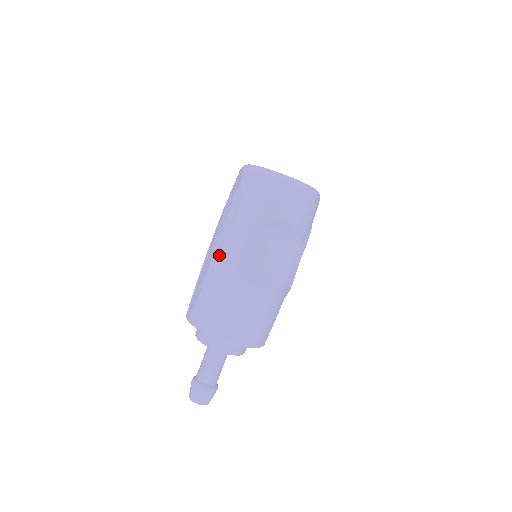
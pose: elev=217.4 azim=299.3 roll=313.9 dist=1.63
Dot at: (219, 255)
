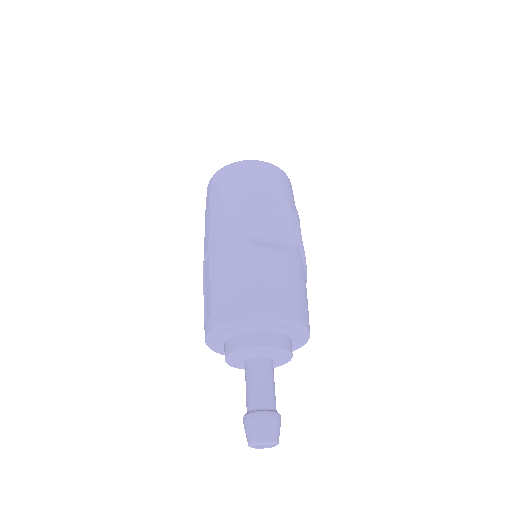
Dot at: (215, 246)
